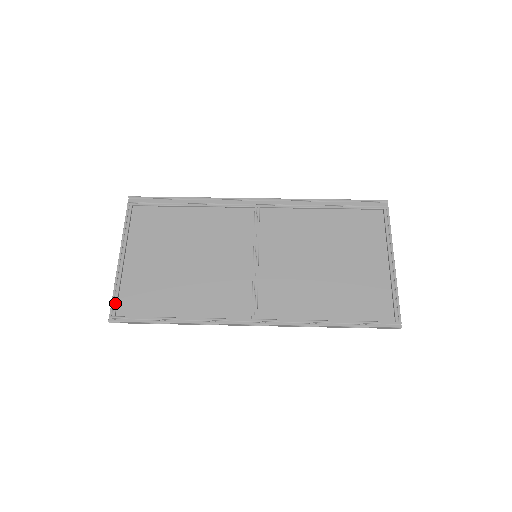
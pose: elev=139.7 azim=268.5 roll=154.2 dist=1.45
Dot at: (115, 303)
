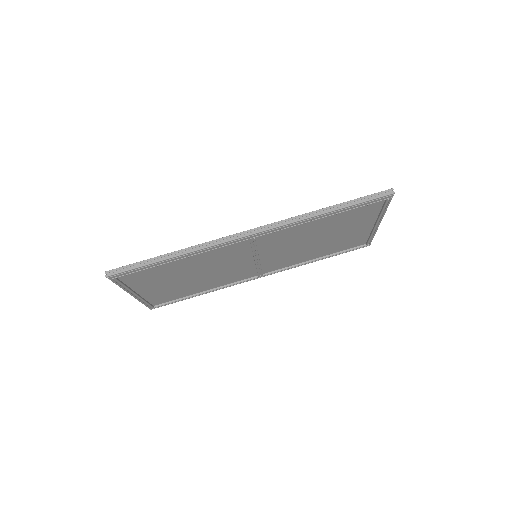
Dot at: occluded
